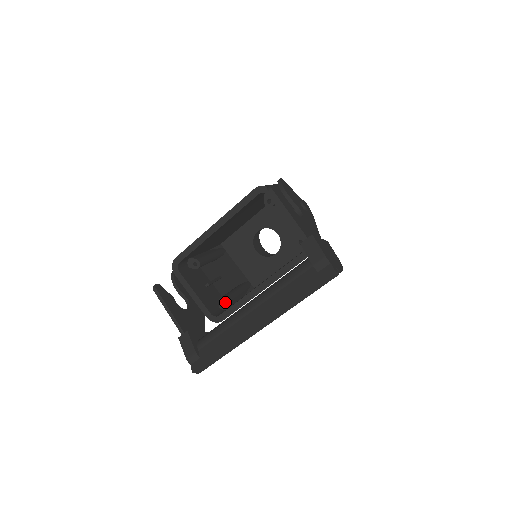
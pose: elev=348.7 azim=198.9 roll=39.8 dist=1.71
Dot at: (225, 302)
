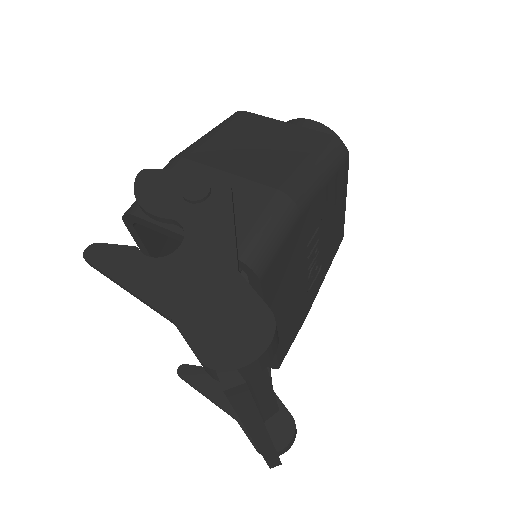
Dot at: occluded
